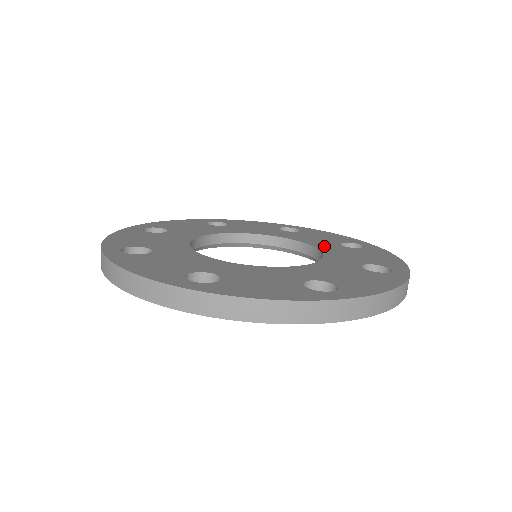
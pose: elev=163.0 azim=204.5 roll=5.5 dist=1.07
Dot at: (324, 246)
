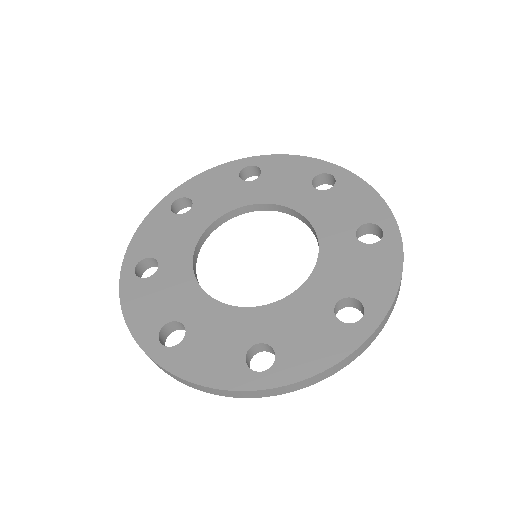
Dot at: (303, 204)
